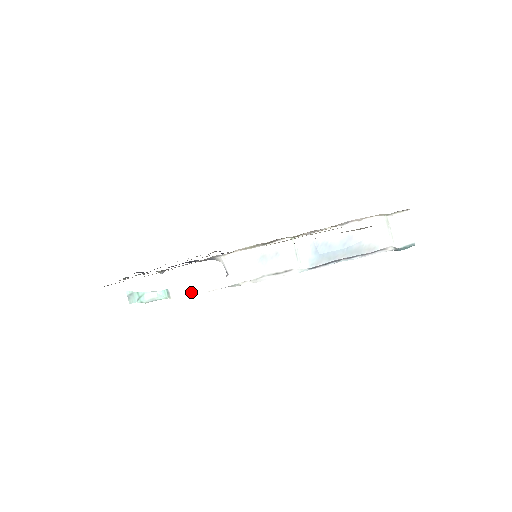
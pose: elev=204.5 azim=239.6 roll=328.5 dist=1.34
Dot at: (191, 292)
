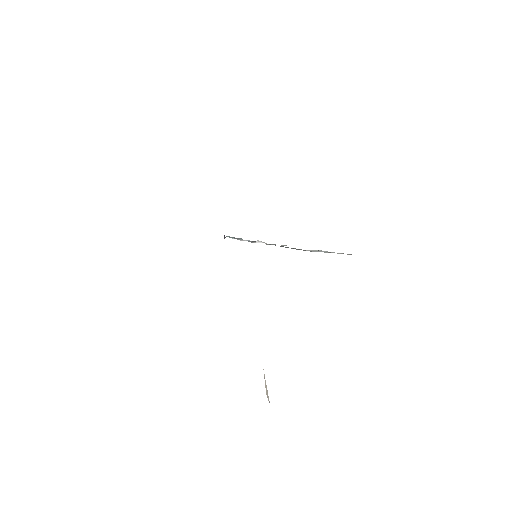
Dot at: occluded
